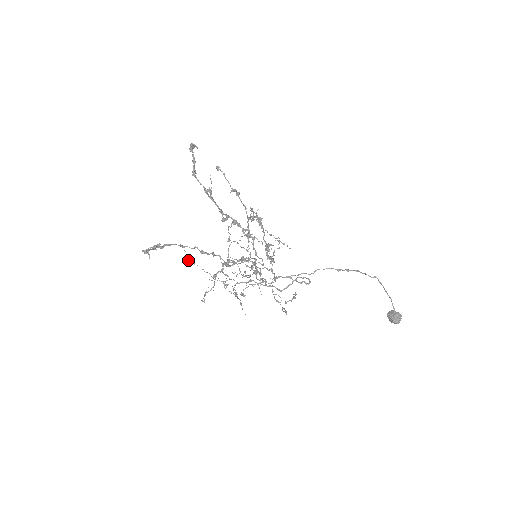
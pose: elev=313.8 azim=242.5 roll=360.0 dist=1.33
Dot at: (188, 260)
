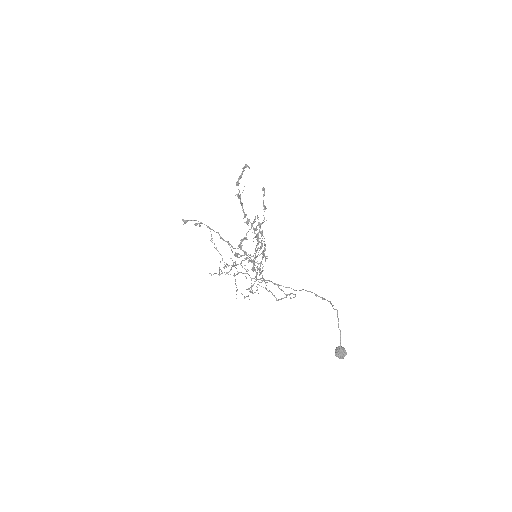
Dot at: (212, 240)
